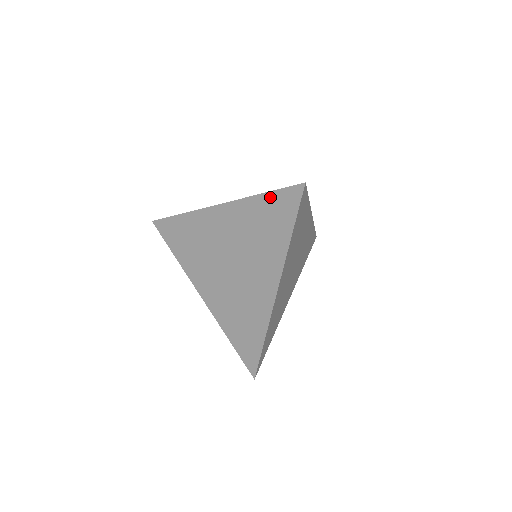
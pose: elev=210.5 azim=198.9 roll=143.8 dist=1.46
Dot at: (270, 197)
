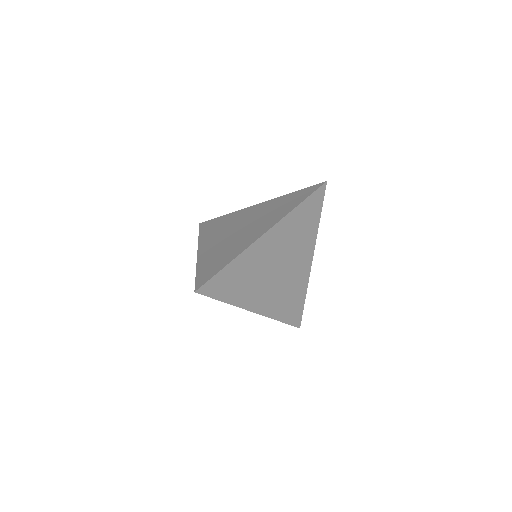
Dot at: occluded
